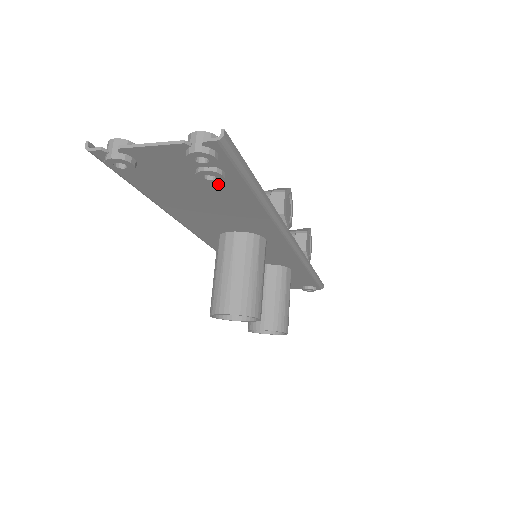
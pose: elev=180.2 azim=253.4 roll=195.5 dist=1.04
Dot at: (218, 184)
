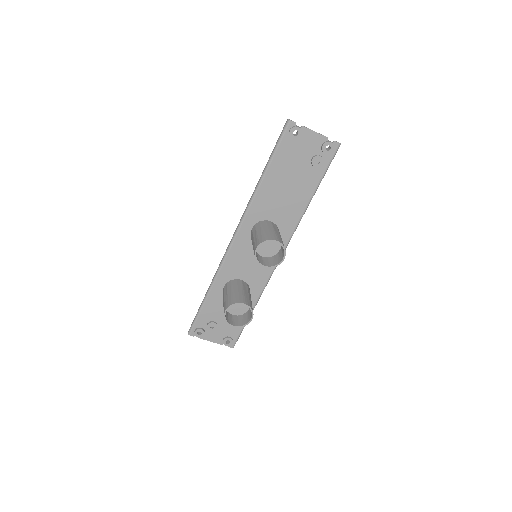
Dot at: (311, 171)
